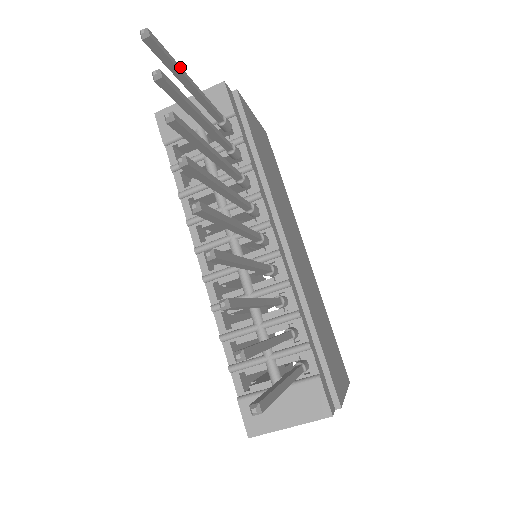
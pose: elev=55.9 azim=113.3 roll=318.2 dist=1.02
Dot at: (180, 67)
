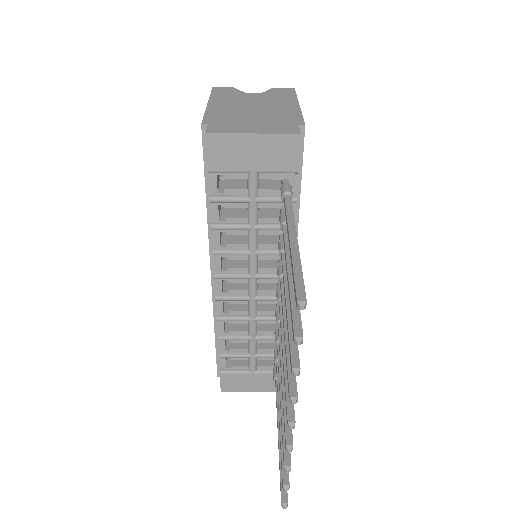
Dot at: occluded
